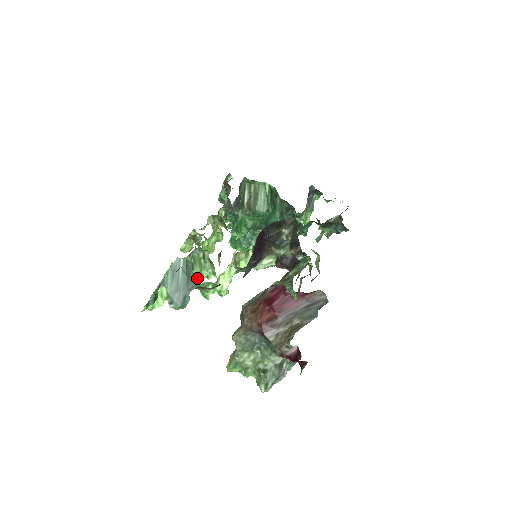
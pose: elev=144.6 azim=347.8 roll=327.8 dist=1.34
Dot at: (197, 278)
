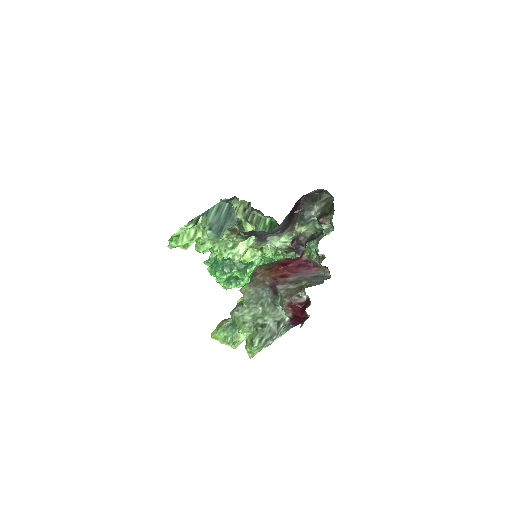
Dot at: (207, 250)
